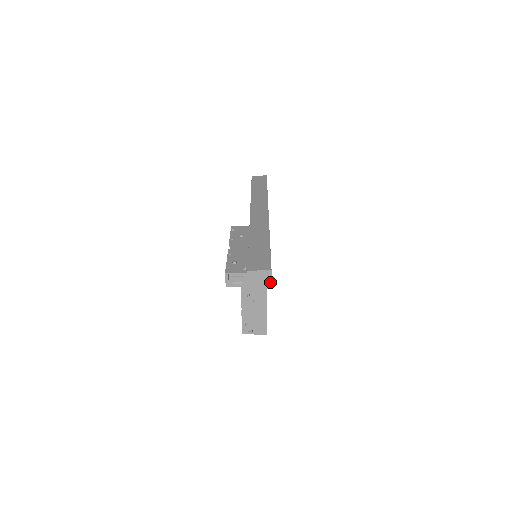
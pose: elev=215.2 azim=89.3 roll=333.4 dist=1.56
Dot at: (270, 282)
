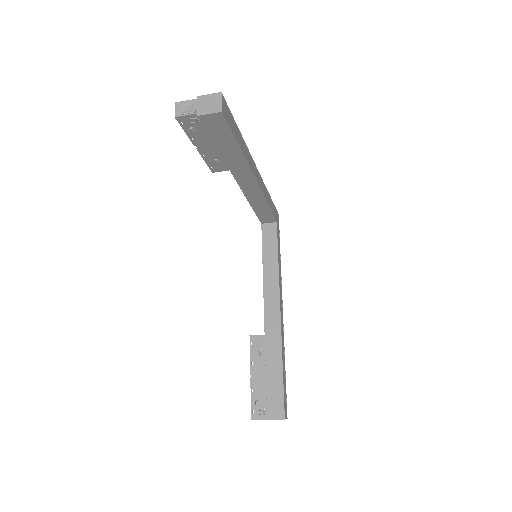
Dot at: (220, 105)
